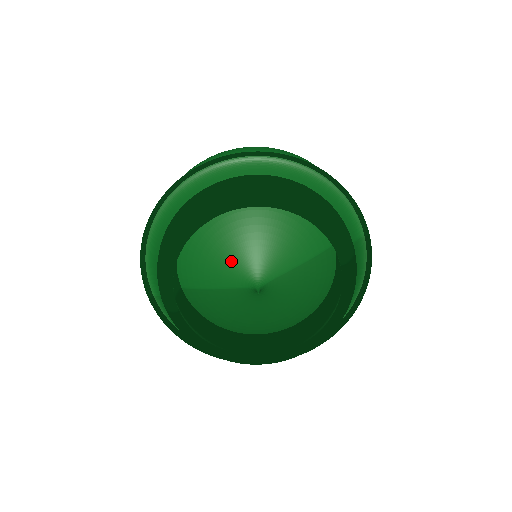
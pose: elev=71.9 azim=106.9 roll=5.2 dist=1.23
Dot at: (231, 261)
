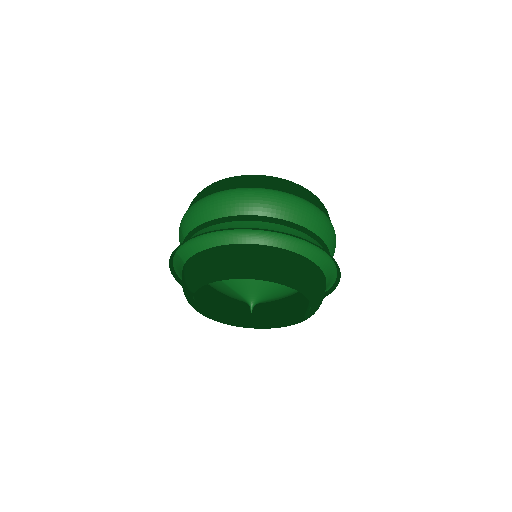
Dot at: (247, 283)
